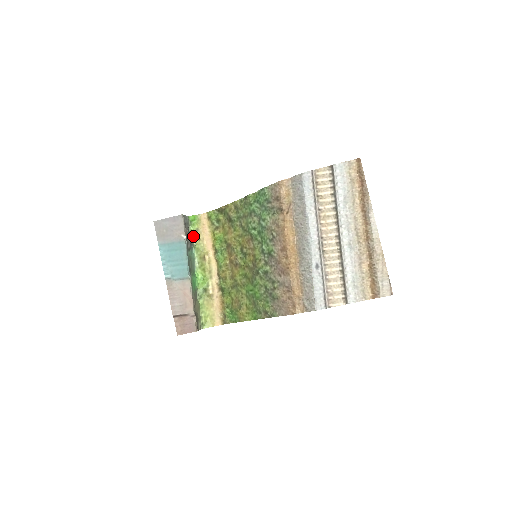
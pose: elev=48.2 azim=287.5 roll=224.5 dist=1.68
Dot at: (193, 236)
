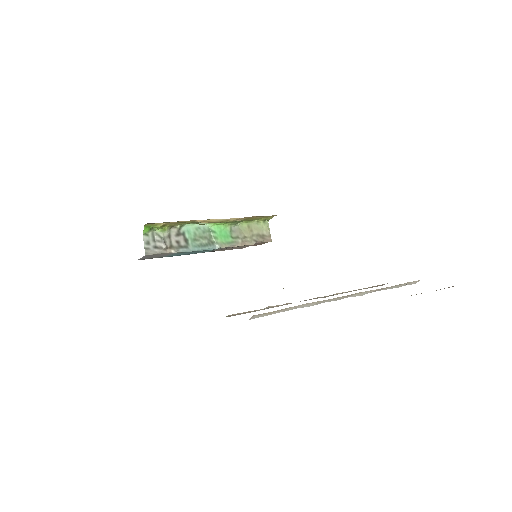
Dot at: (169, 227)
